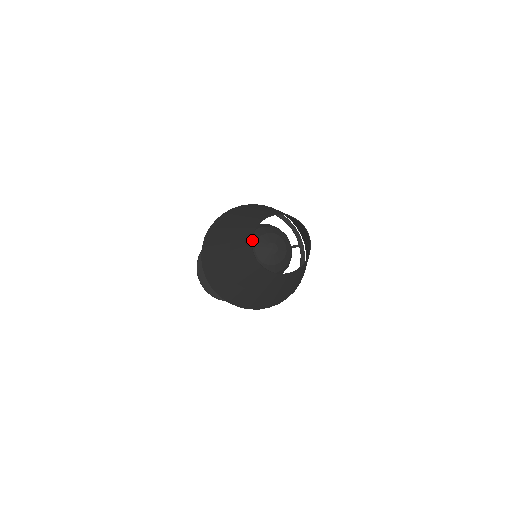
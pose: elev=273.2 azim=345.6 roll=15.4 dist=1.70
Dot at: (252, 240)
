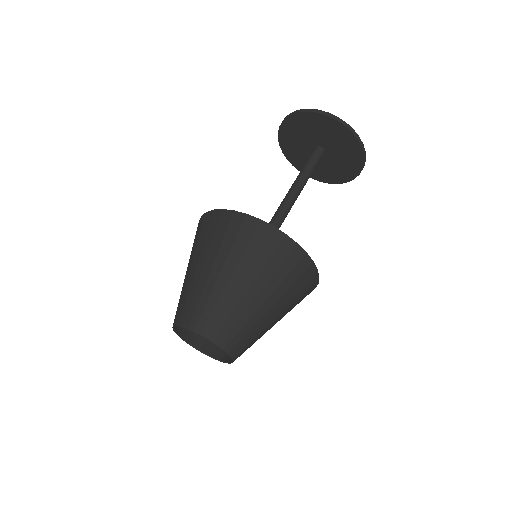
Dot at: occluded
